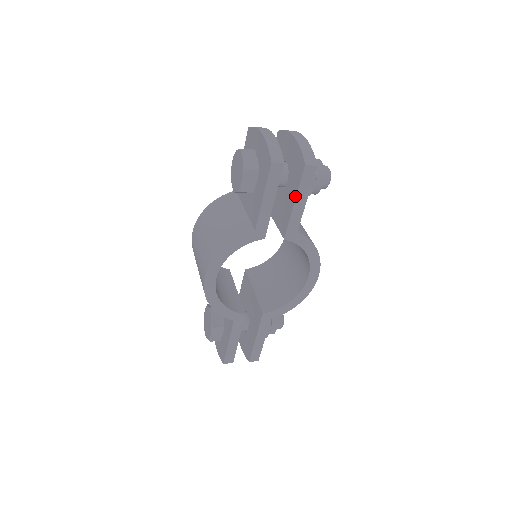
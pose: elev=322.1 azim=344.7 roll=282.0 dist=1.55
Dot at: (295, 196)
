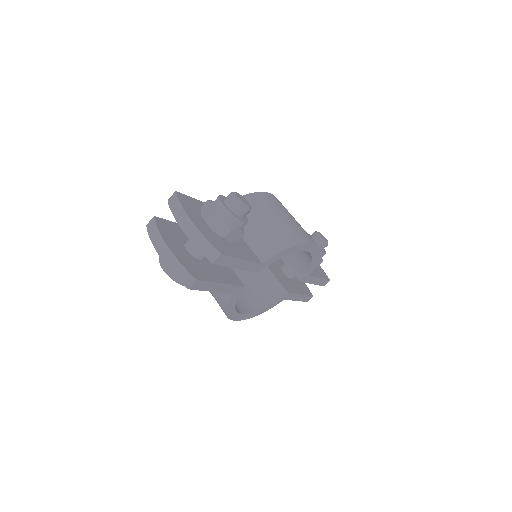
Dot at: (231, 267)
